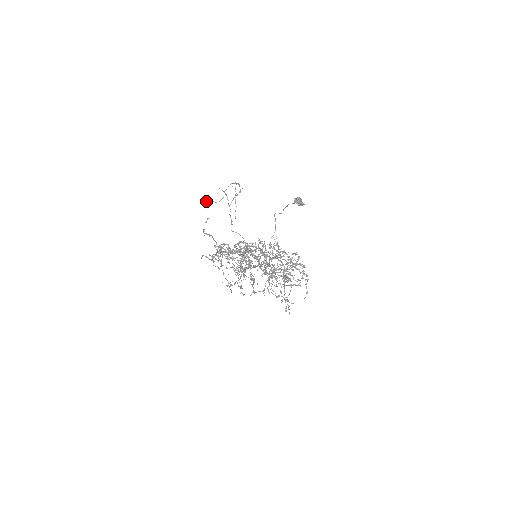
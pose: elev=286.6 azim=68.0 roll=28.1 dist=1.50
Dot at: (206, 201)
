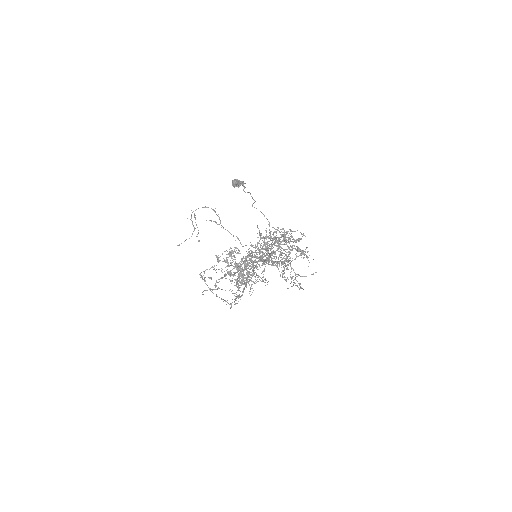
Dot at: (179, 244)
